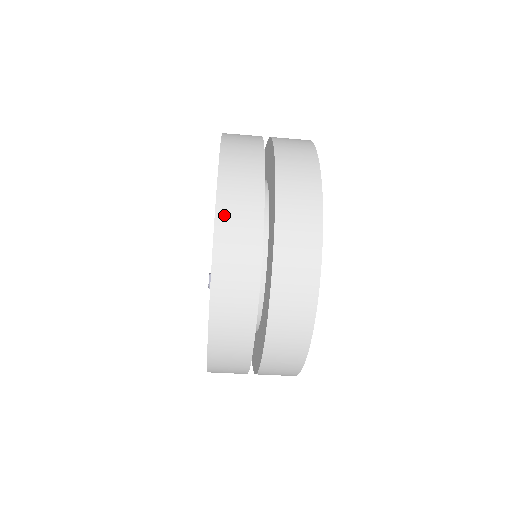
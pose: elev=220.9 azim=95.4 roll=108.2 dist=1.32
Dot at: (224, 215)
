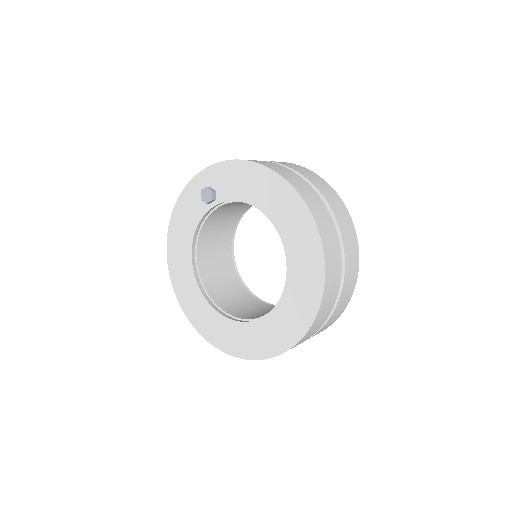
Dot at: occluded
